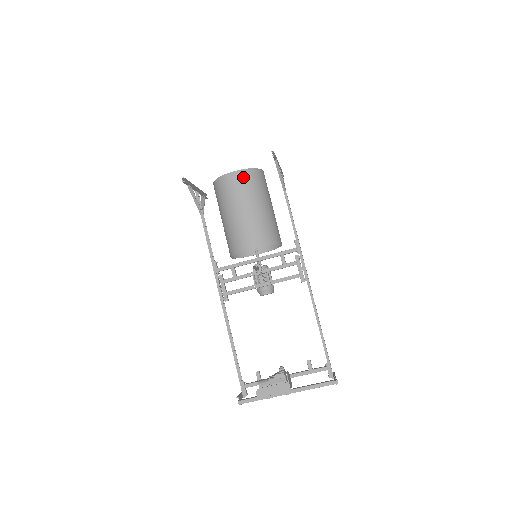
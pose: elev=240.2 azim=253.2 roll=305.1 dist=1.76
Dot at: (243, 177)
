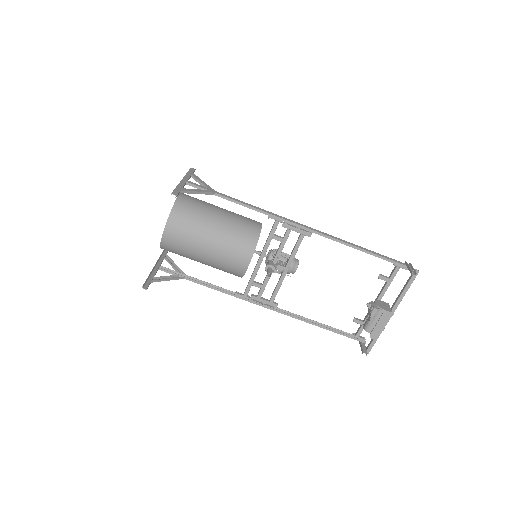
Dot at: (175, 226)
